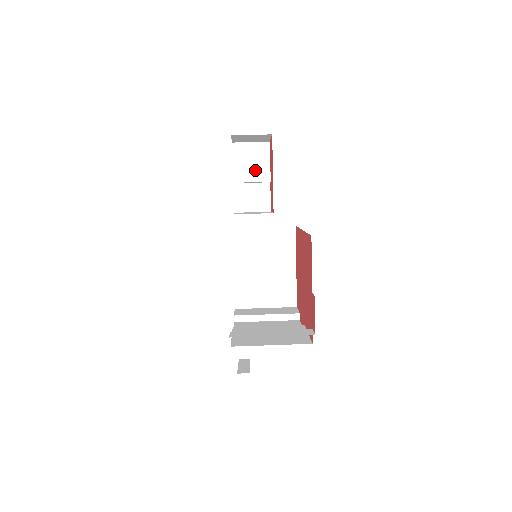
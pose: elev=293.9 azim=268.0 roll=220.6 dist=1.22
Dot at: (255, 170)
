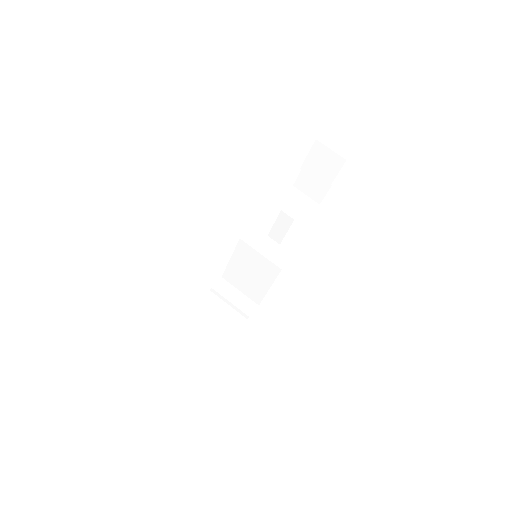
Dot at: (321, 172)
